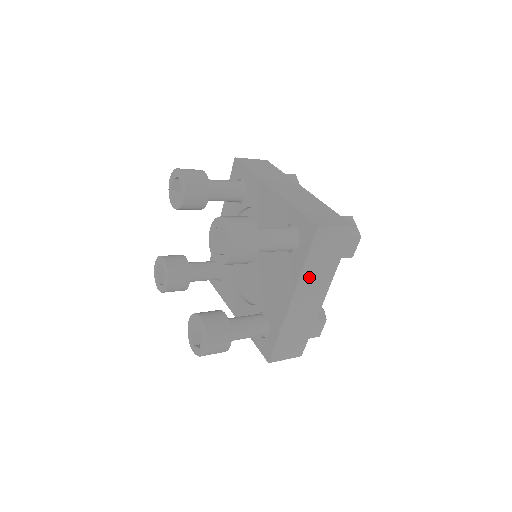
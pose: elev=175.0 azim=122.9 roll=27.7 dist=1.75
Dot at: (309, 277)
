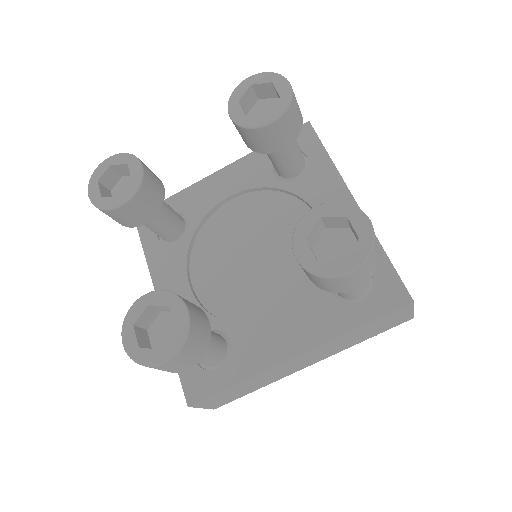
Dot at: occluded
